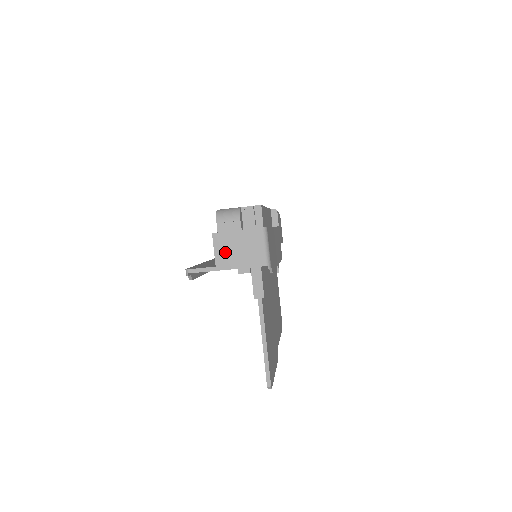
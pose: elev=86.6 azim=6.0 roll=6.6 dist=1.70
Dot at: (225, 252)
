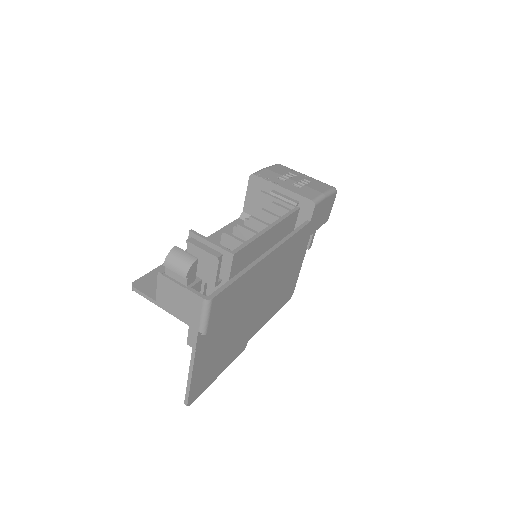
Dot at: (166, 295)
